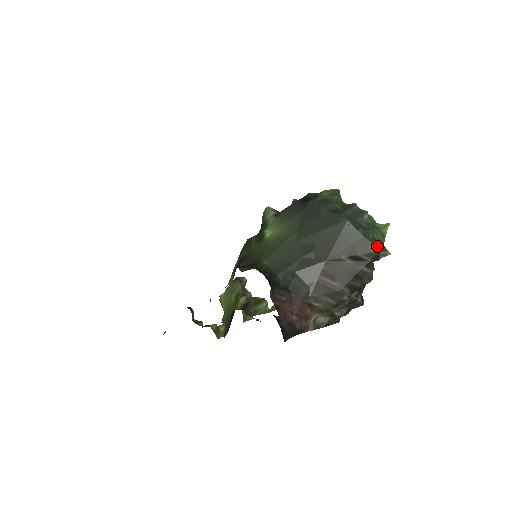
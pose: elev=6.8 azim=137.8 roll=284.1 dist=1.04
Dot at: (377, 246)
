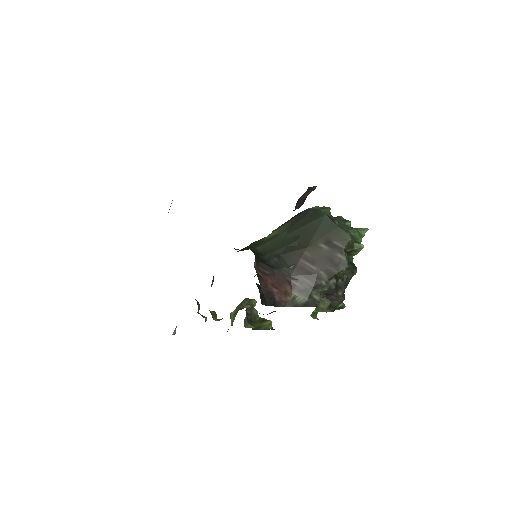
Dot at: (350, 236)
